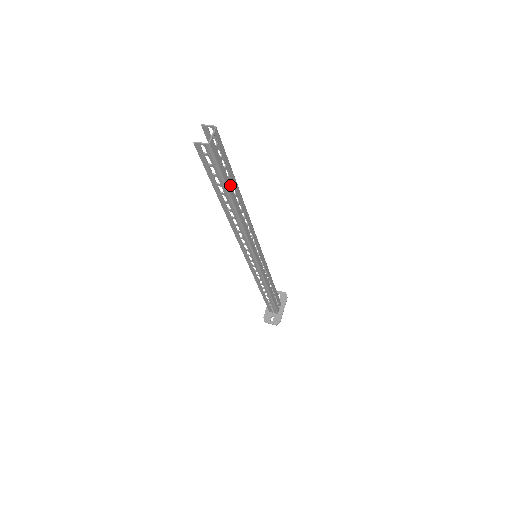
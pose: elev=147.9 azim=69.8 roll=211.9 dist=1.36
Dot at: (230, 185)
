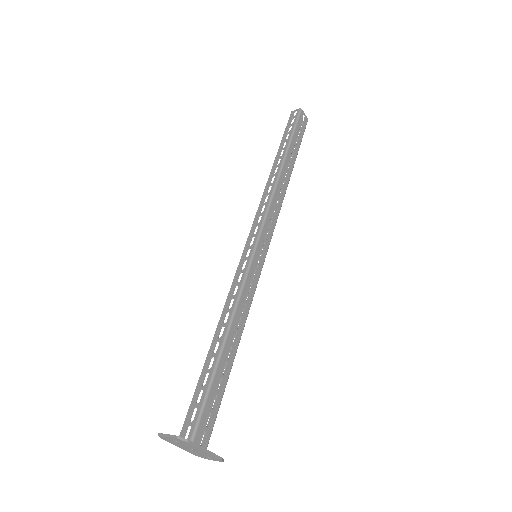
Dot at: (292, 148)
